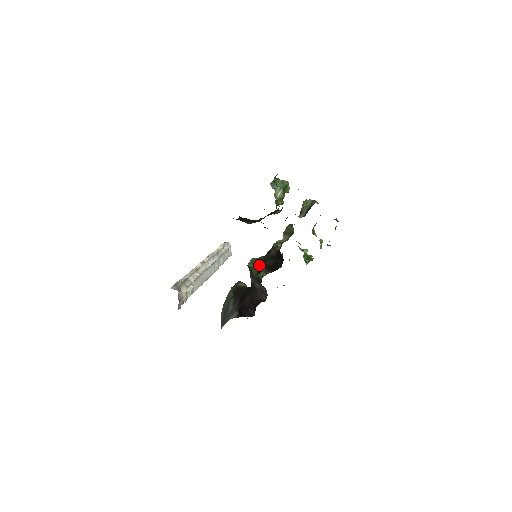
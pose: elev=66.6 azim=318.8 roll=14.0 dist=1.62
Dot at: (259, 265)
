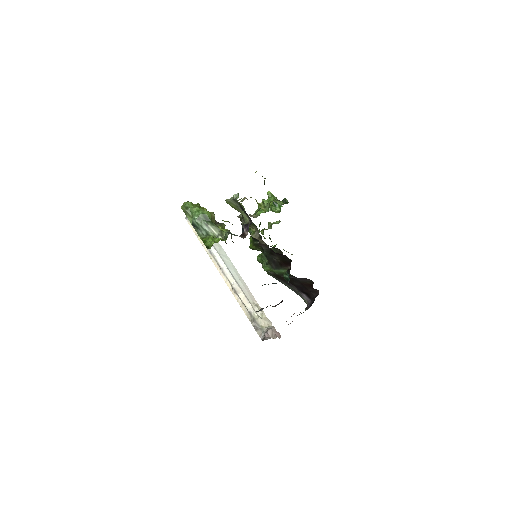
Dot at: (273, 267)
